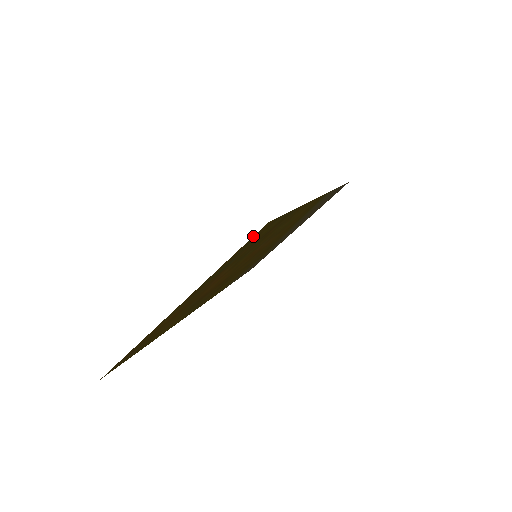
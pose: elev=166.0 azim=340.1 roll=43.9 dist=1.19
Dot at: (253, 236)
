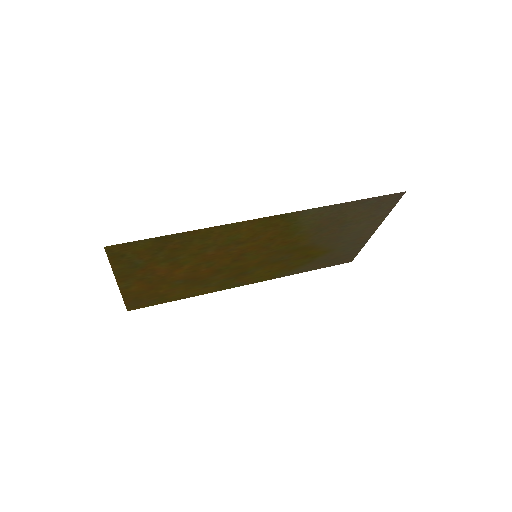
Dot at: (107, 252)
